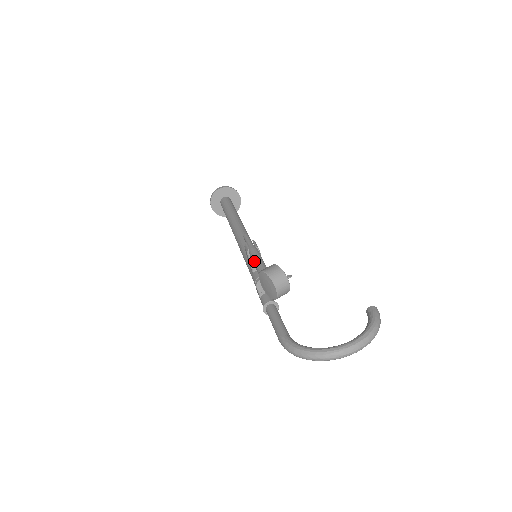
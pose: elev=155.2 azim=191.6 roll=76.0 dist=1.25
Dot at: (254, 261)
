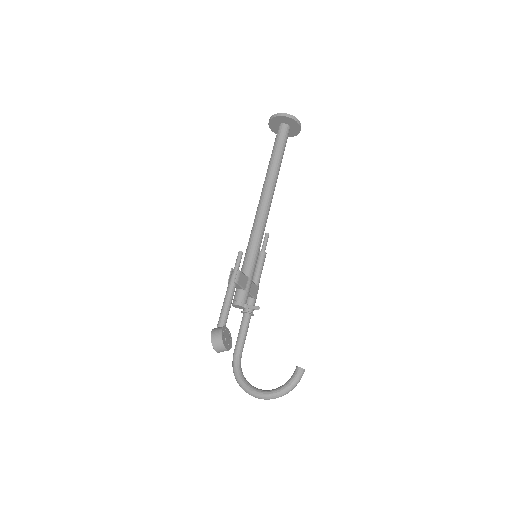
Dot at: (223, 302)
